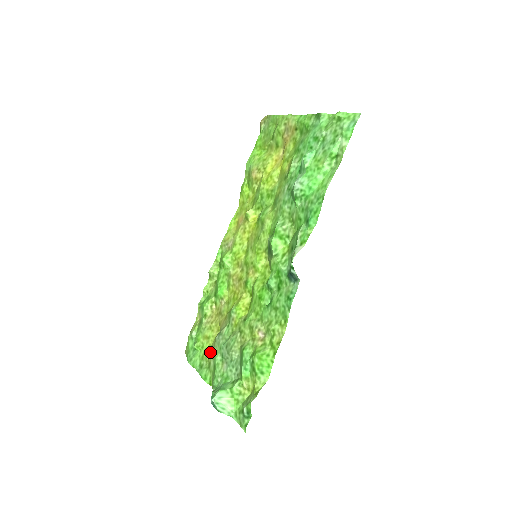
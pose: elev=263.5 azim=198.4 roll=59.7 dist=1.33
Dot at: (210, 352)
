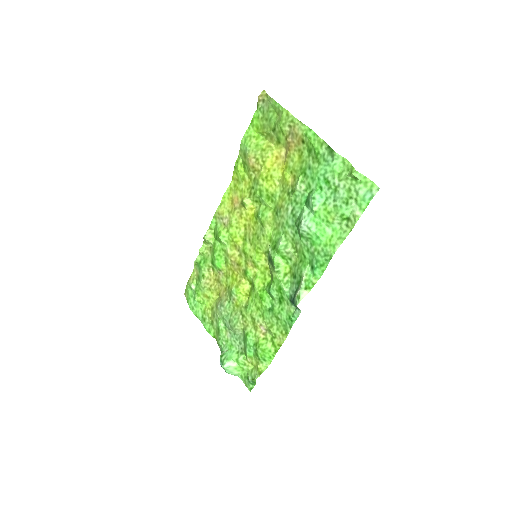
Dot at: (212, 312)
